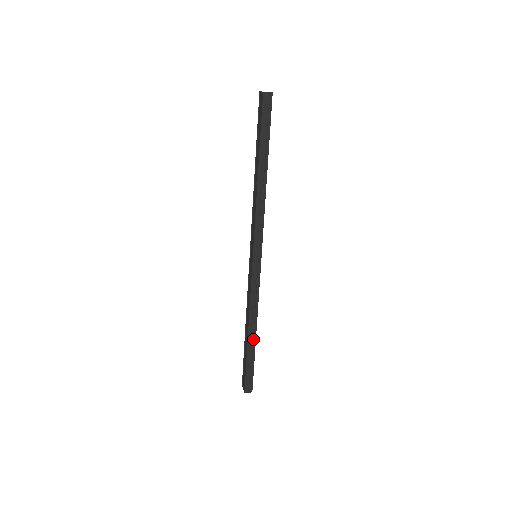
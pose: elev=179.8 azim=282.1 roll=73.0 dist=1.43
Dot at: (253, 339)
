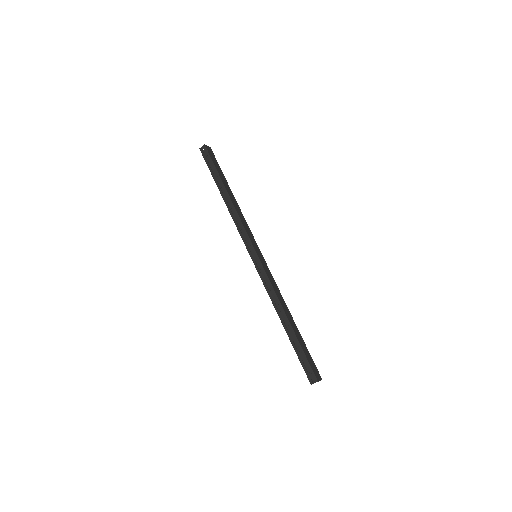
Dot at: (289, 327)
